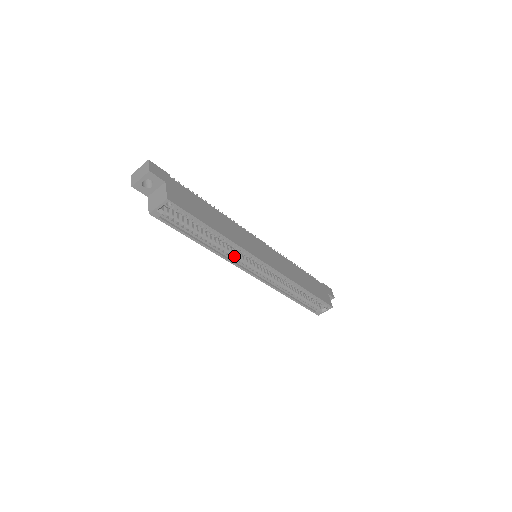
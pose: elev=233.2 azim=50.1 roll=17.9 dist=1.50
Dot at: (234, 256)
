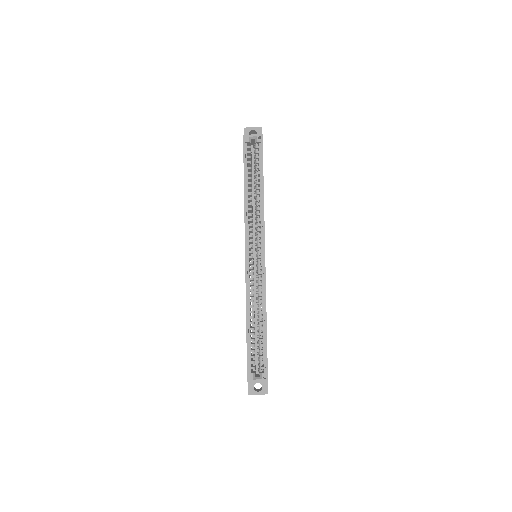
Dot at: (251, 224)
